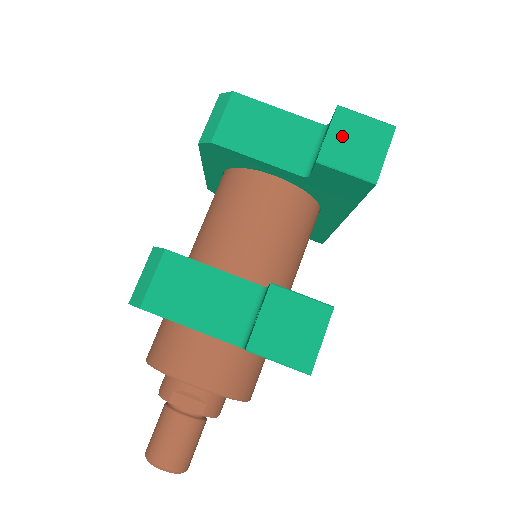
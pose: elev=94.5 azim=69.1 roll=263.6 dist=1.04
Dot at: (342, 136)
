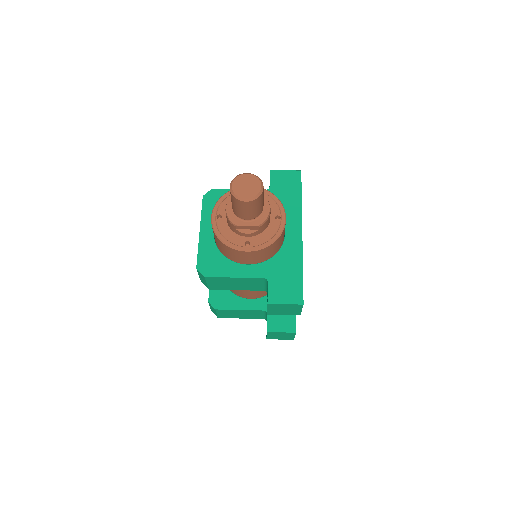
Dot at: occluded
